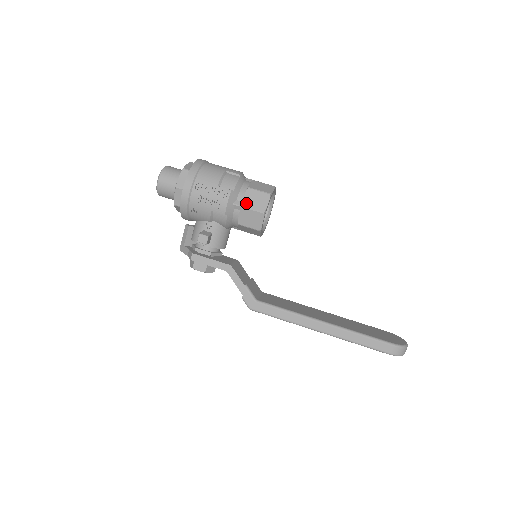
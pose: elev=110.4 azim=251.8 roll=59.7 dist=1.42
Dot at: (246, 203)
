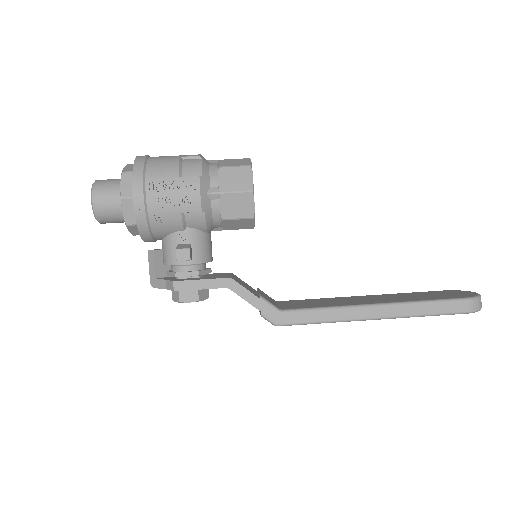
Dot at: (224, 187)
